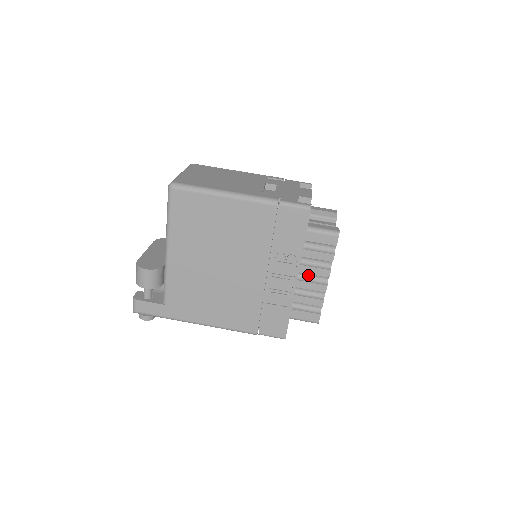
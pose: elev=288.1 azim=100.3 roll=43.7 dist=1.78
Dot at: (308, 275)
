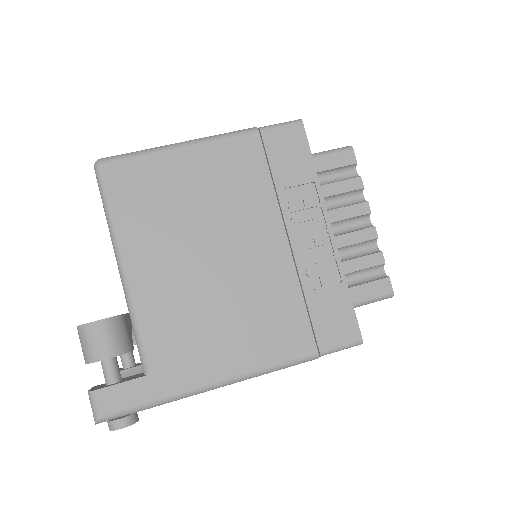
Dot at: (342, 227)
